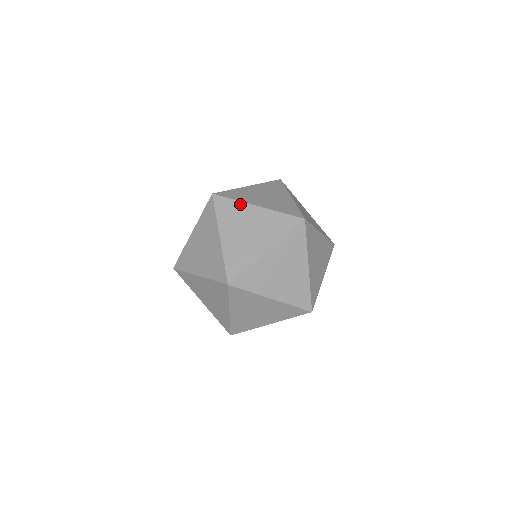
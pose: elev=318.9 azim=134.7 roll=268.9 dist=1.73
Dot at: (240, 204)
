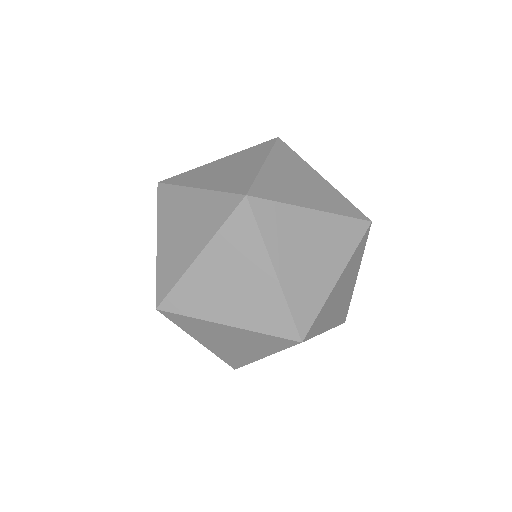
Dot at: (202, 322)
